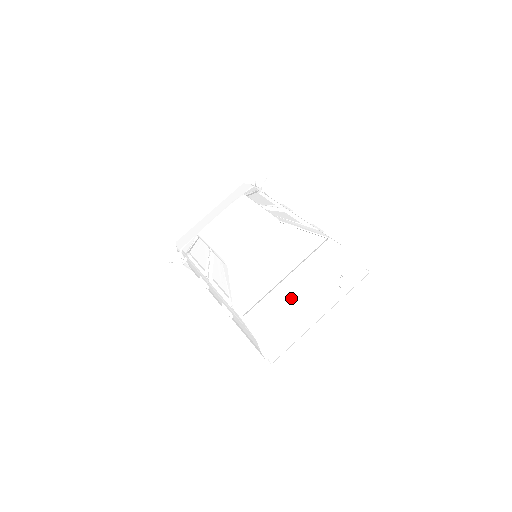
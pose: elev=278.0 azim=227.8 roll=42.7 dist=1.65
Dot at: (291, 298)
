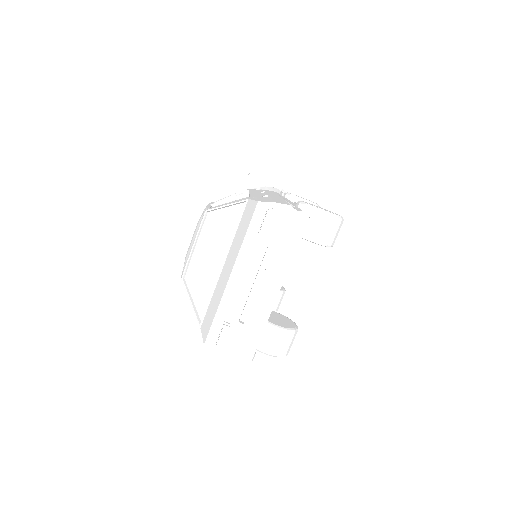
Dot at: (223, 284)
